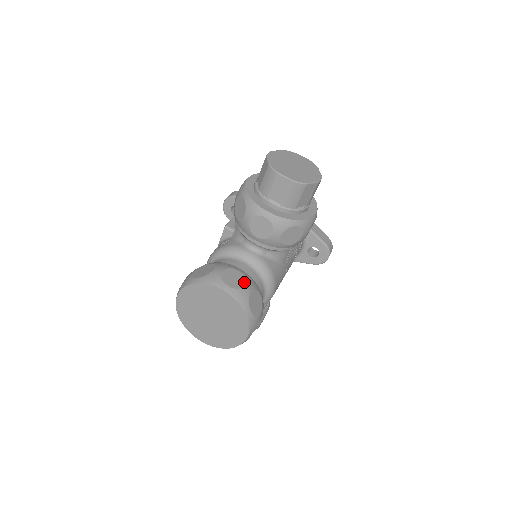
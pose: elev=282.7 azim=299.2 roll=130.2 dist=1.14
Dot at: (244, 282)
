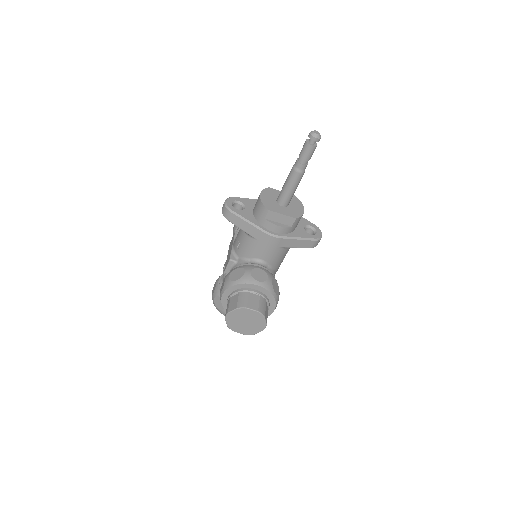
Dot at: occluded
